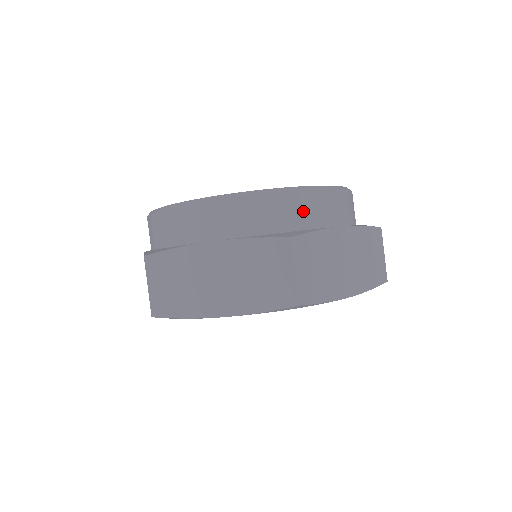
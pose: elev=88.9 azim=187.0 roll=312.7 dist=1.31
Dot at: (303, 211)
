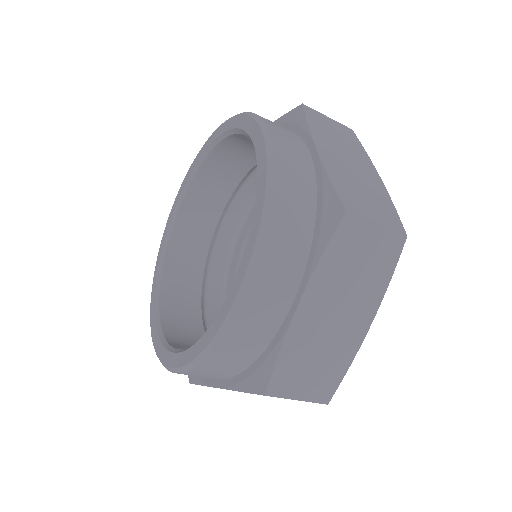
Dot at: (249, 339)
